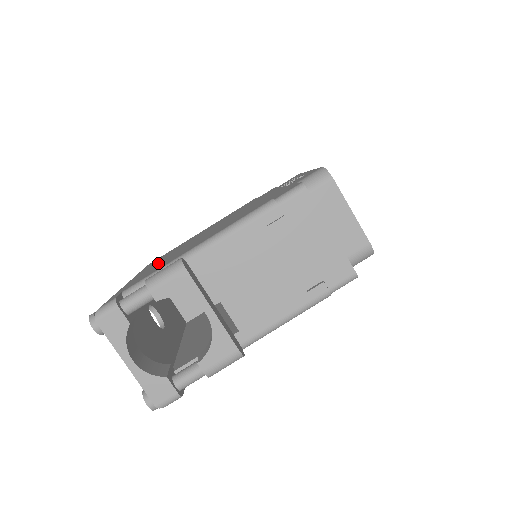
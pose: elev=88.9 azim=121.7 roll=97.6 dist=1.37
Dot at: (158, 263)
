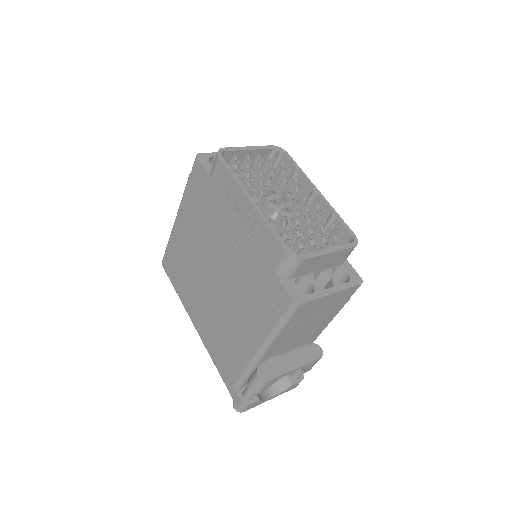
Dot at: (206, 319)
